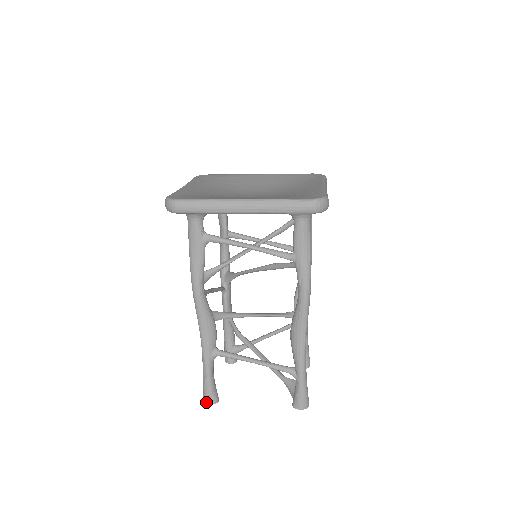
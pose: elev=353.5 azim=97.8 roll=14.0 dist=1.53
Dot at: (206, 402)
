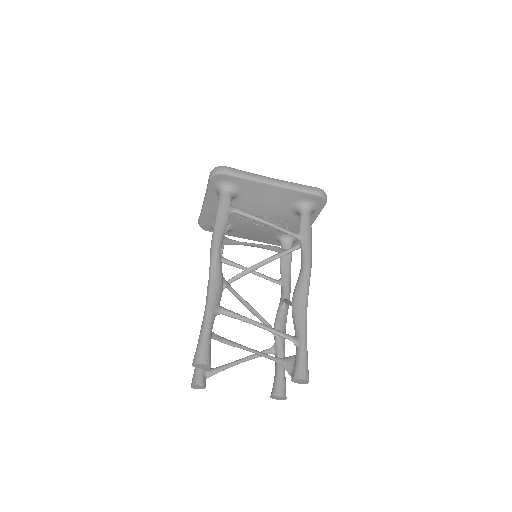
Dot at: (199, 362)
